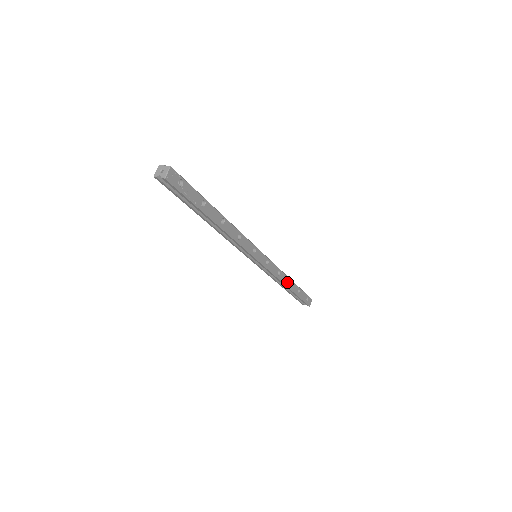
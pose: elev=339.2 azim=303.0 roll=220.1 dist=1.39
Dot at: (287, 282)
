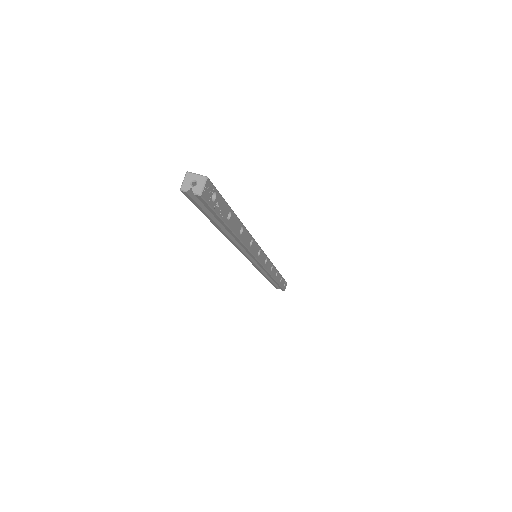
Dot at: (275, 275)
